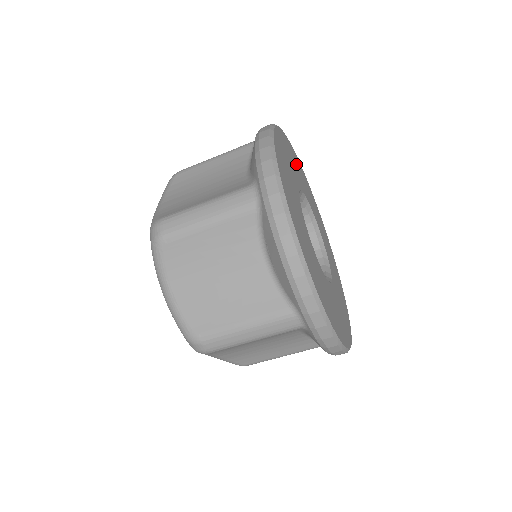
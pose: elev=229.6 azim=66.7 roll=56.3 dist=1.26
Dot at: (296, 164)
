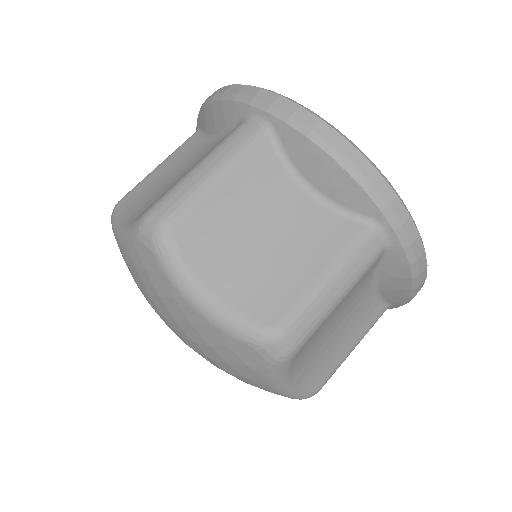
Dot at: occluded
